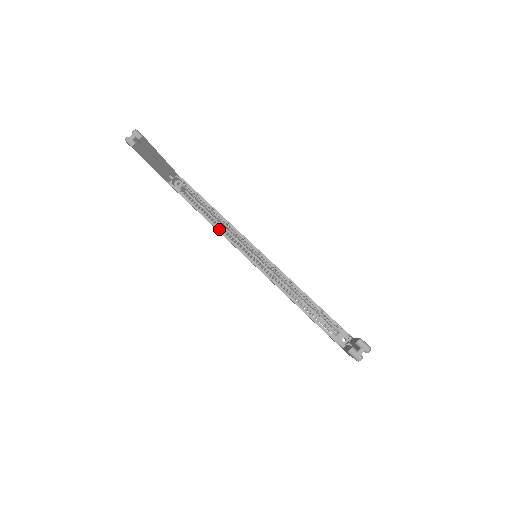
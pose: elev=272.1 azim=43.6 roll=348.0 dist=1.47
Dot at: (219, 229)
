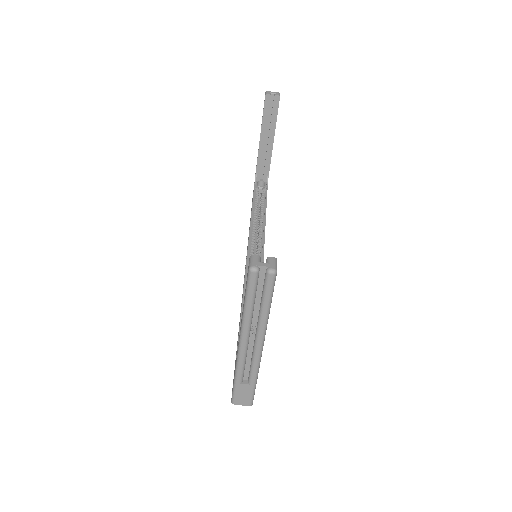
Dot at: (253, 221)
